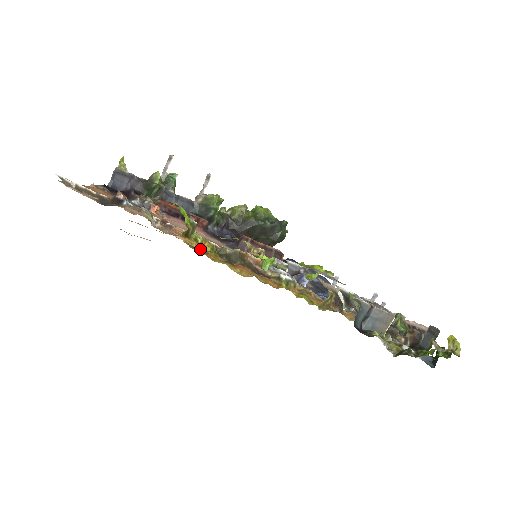
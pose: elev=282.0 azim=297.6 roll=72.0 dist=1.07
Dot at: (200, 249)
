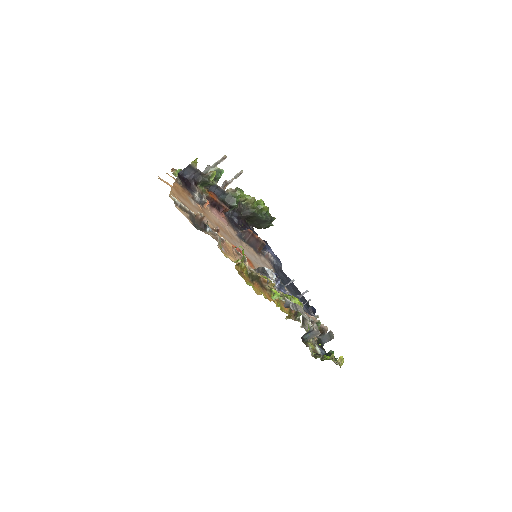
Dot at: (241, 272)
